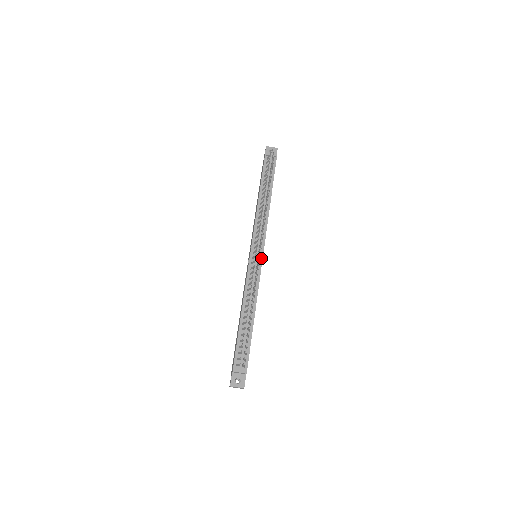
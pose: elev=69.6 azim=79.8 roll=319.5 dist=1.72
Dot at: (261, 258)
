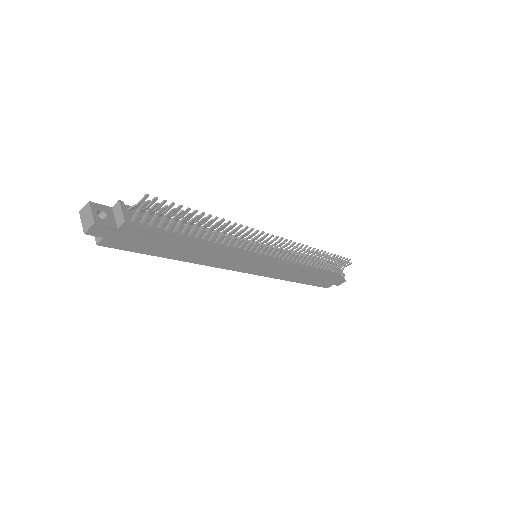
Dot at: (263, 255)
